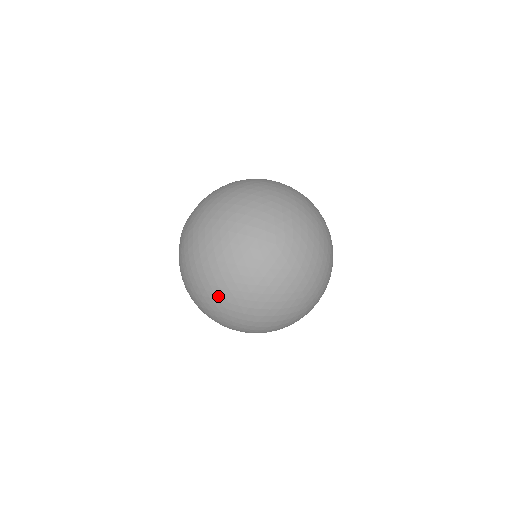
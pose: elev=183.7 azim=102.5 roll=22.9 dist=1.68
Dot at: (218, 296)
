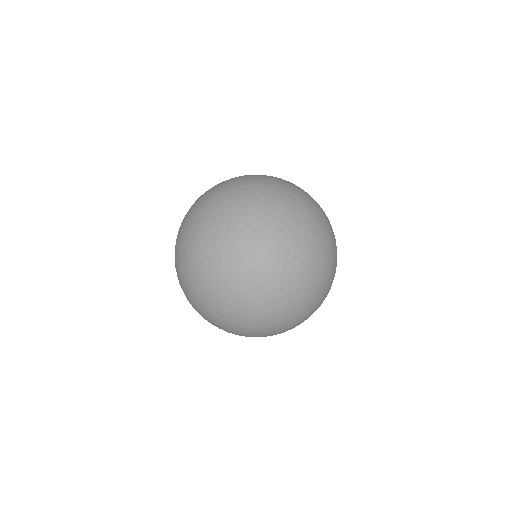
Dot at: occluded
